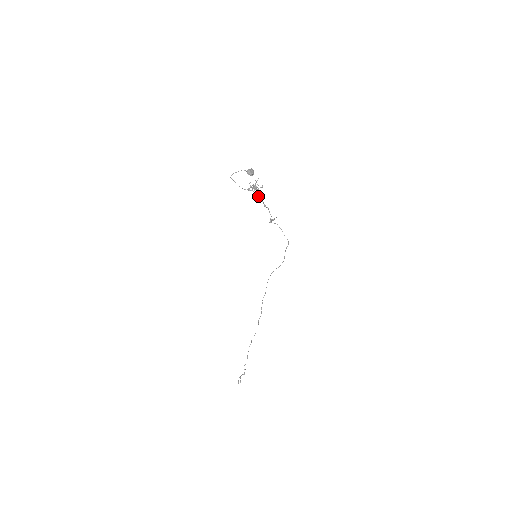
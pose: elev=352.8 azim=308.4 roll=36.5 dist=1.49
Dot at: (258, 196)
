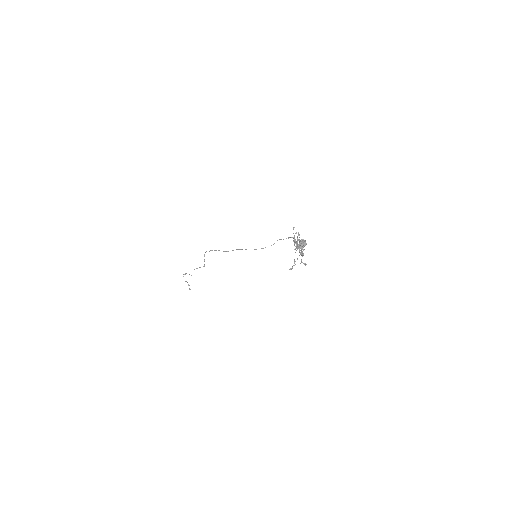
Dot at: occluded
